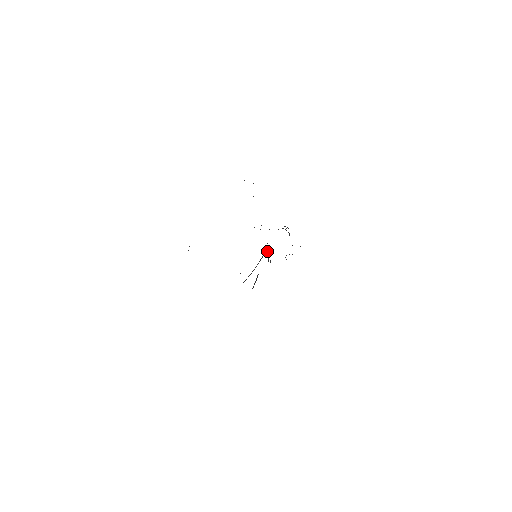
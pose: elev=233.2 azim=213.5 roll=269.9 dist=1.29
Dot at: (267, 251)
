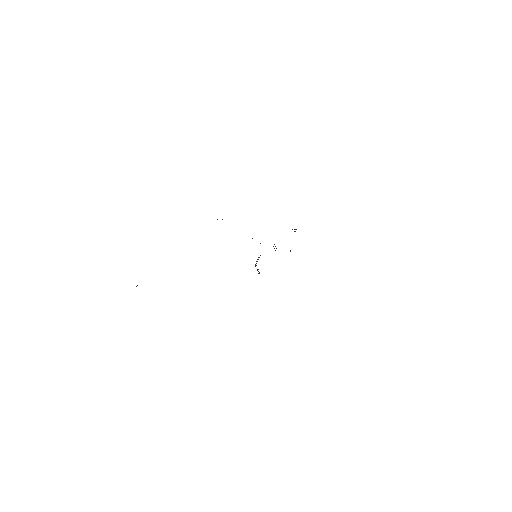
Dot at: occluded
